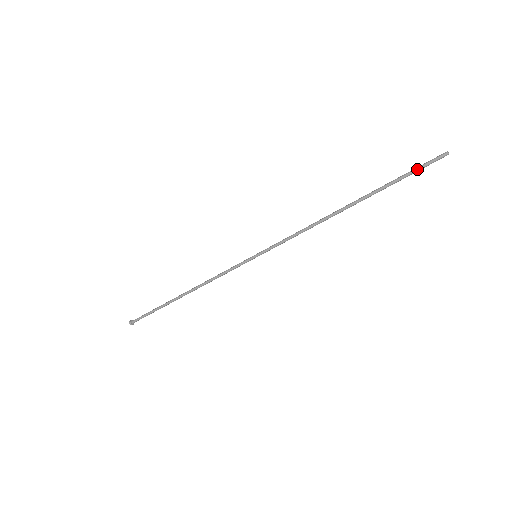
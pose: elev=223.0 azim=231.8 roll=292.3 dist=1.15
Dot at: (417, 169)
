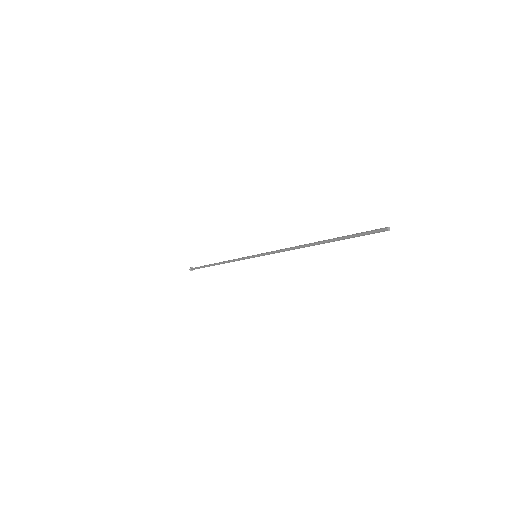
Dot at: occluded
